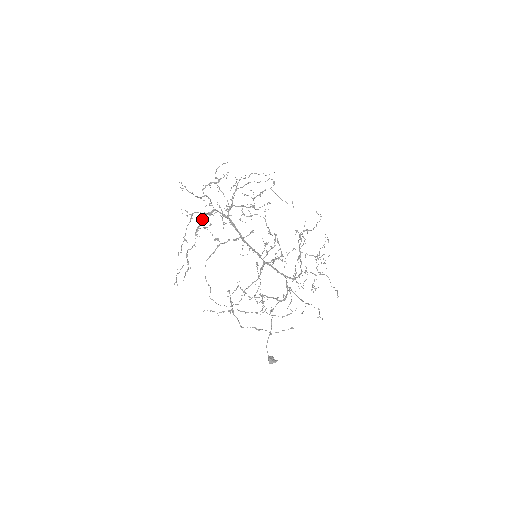
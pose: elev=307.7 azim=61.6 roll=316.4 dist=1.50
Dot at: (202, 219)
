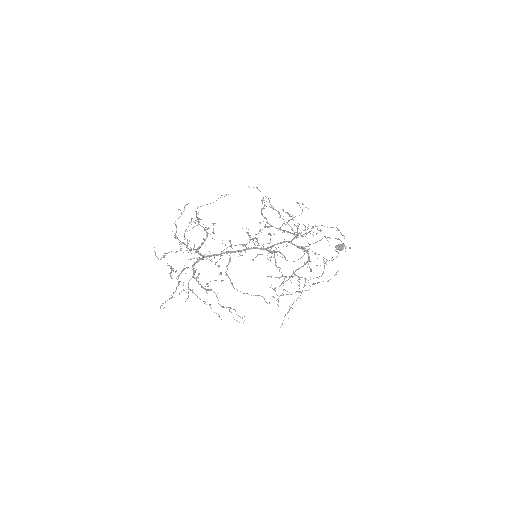
Dot at: occluded
